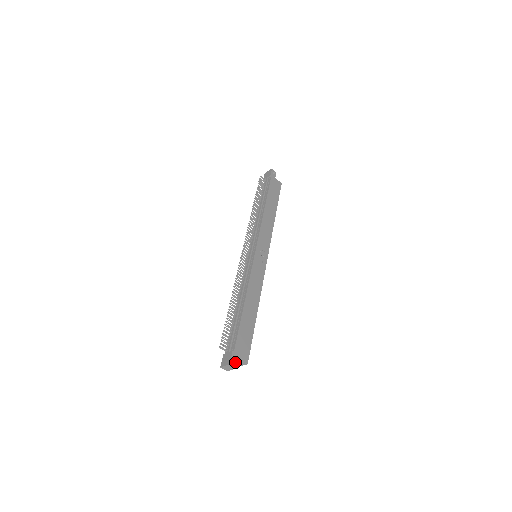
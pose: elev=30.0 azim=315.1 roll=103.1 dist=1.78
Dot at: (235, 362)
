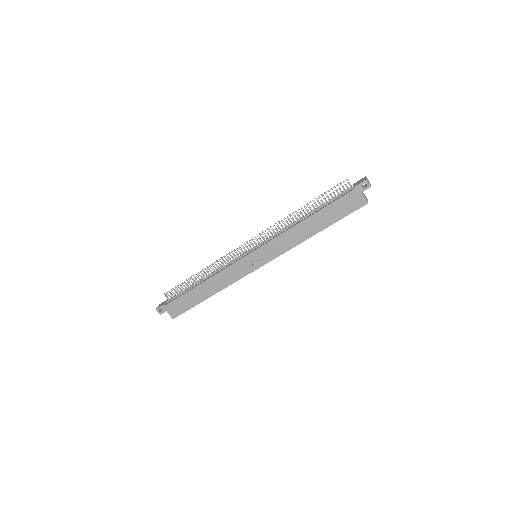
Dot at: (162, 311)
